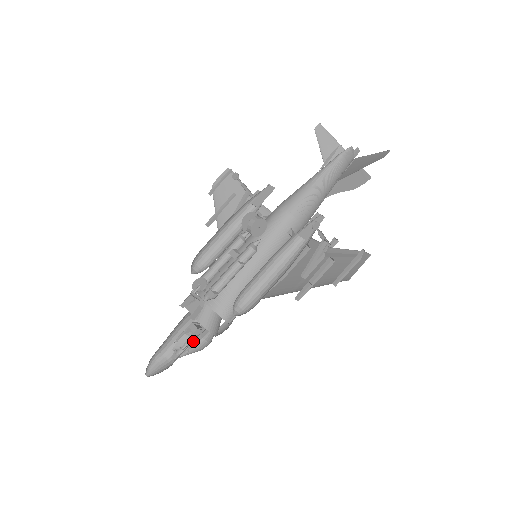
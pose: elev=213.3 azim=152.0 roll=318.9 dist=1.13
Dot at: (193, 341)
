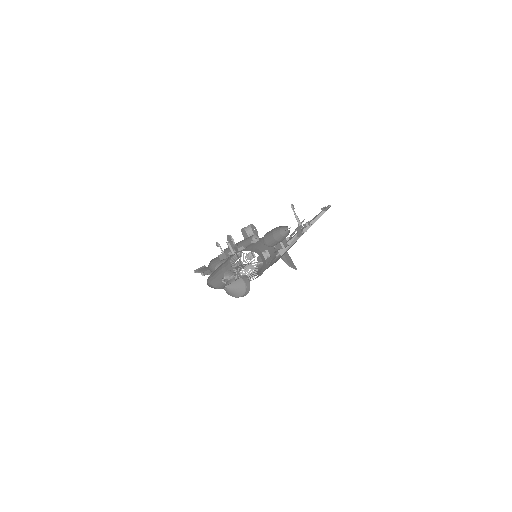
Dot at: (237, 278)
